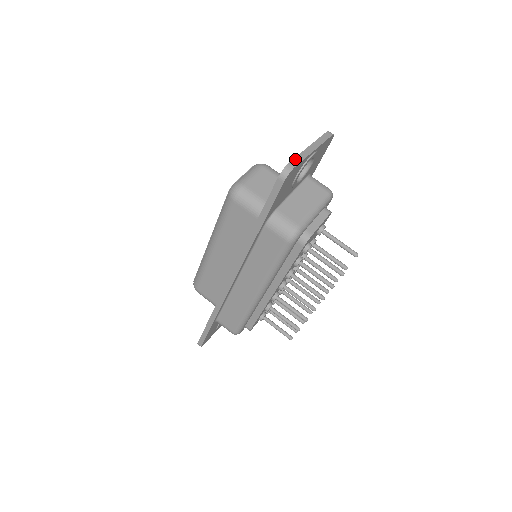
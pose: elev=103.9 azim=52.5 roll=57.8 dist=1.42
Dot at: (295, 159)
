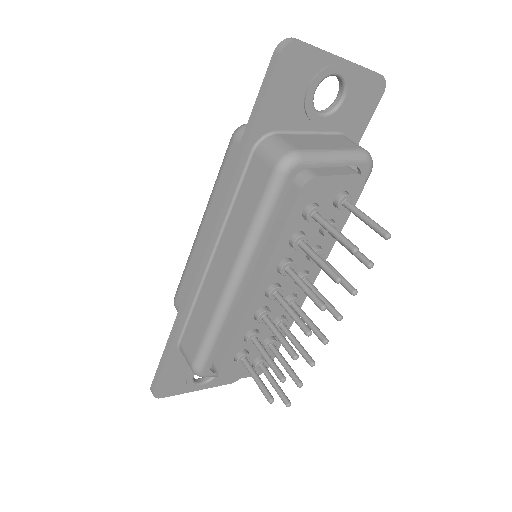
Dot at: (307, 43)
